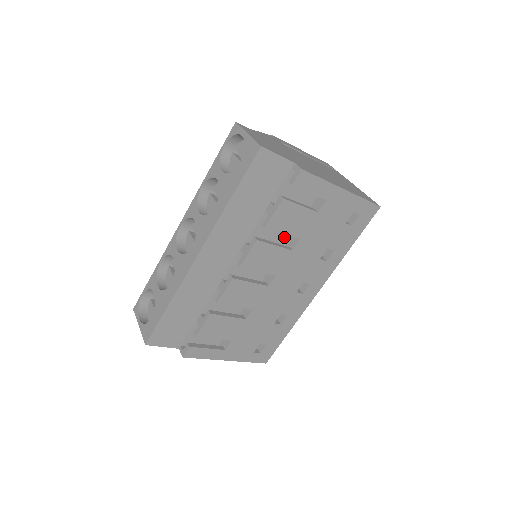
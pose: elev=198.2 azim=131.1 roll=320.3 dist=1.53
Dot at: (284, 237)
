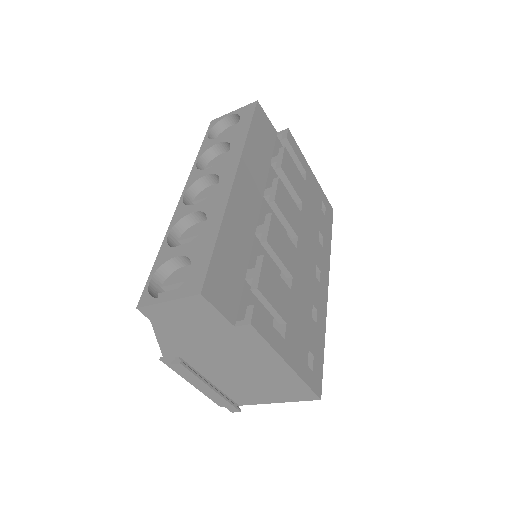
Dot at: occluded
